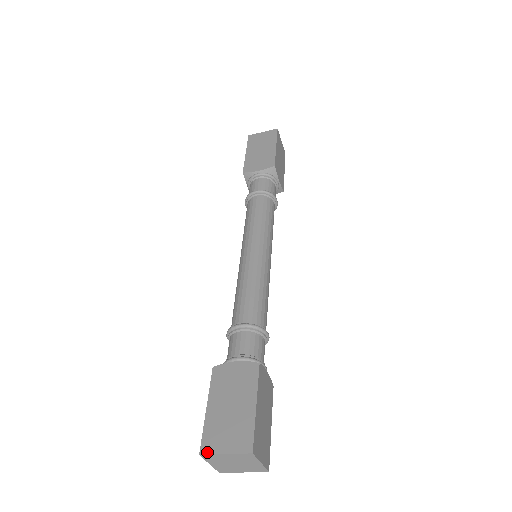
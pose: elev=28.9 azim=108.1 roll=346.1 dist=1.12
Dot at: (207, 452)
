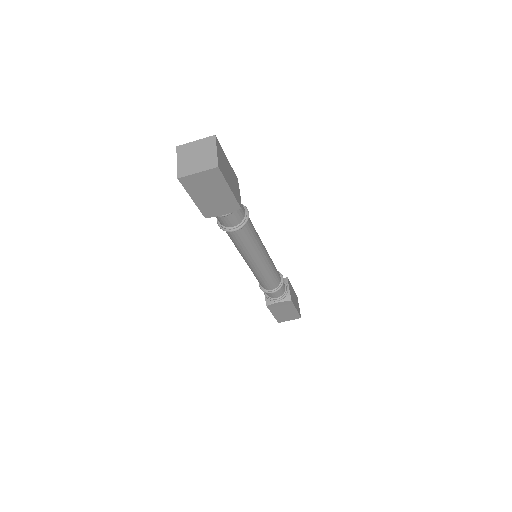
Dot at: (183, 146)
